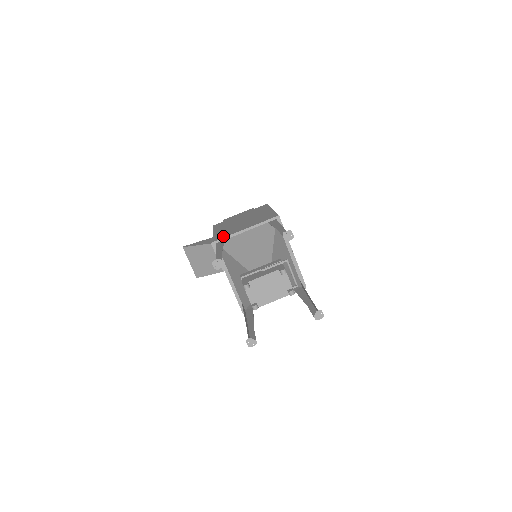
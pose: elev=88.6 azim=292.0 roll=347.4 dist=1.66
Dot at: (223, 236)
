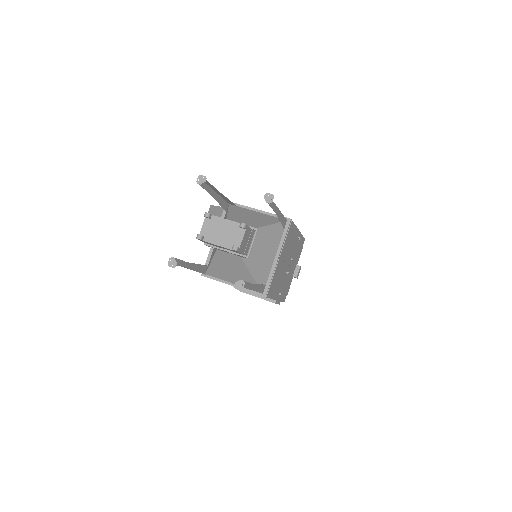
Dot at: occluded
